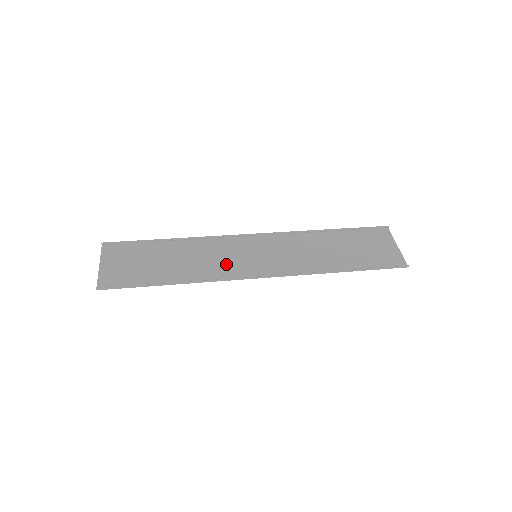
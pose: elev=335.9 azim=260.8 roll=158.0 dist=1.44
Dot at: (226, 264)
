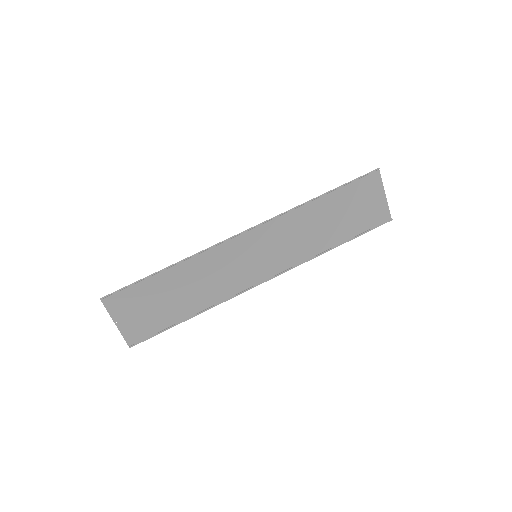
Dot at: (231, 276)
